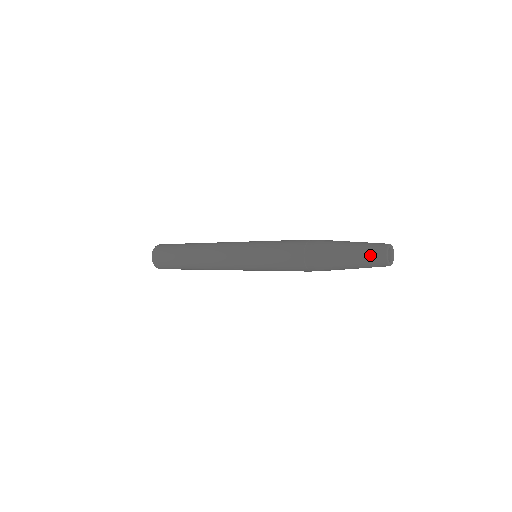
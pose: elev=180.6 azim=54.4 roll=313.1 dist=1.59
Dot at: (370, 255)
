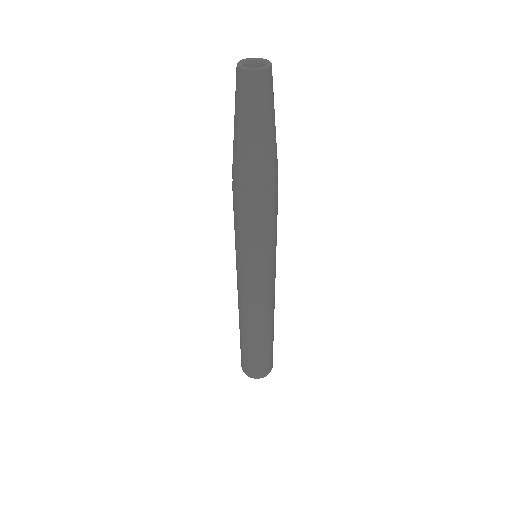
Dot at: occluded
